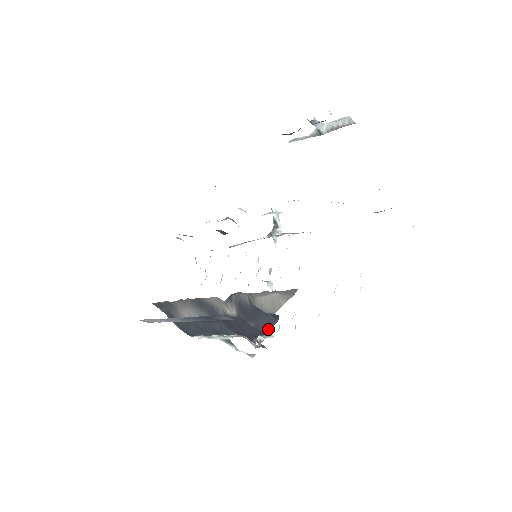
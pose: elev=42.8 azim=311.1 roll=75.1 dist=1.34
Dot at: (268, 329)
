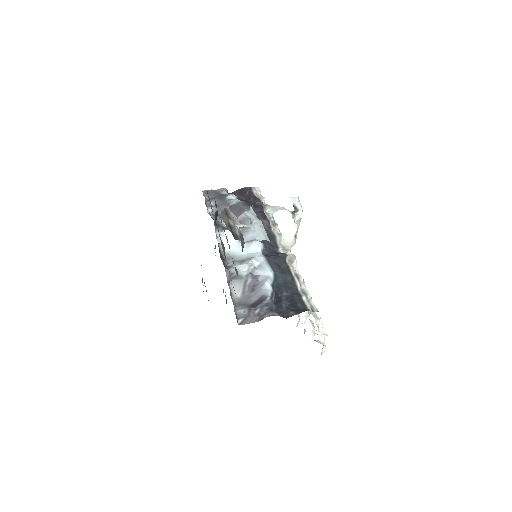
Dot at: occluded
